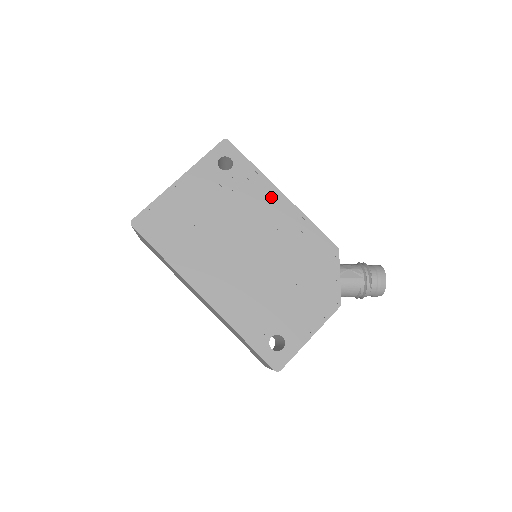
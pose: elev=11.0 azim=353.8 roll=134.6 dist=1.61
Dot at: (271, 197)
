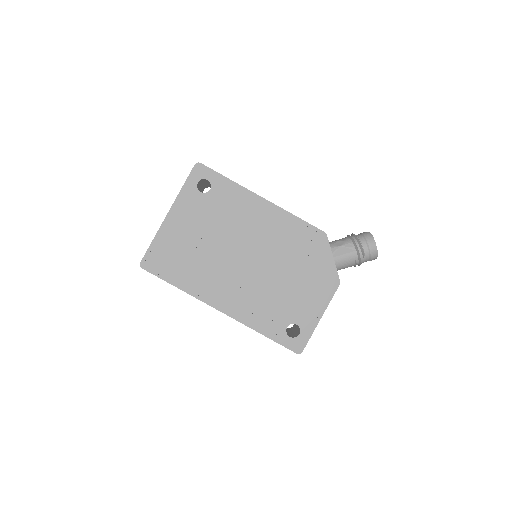
Dot at: (253, 205)
